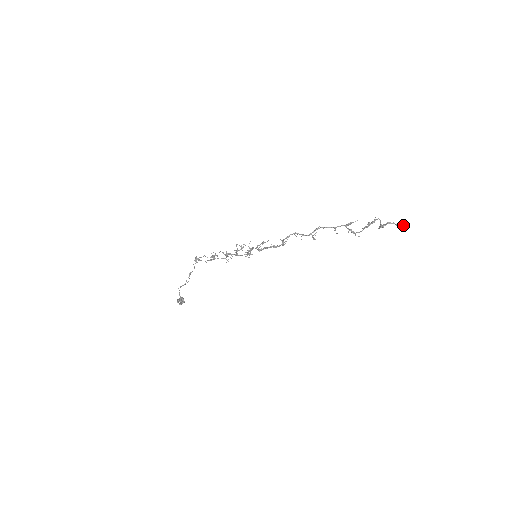
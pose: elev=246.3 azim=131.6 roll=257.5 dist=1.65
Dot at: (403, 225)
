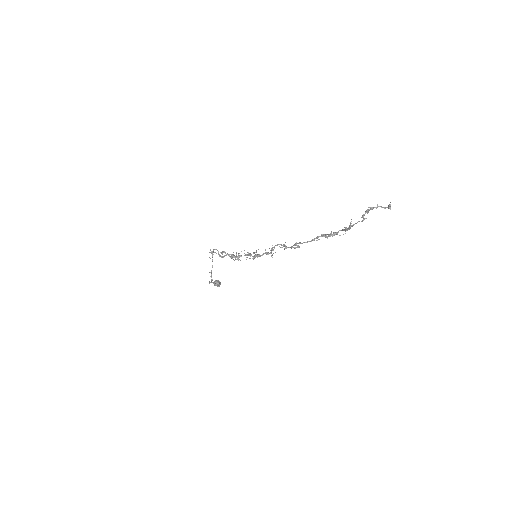
Dot at: (389, 208)
